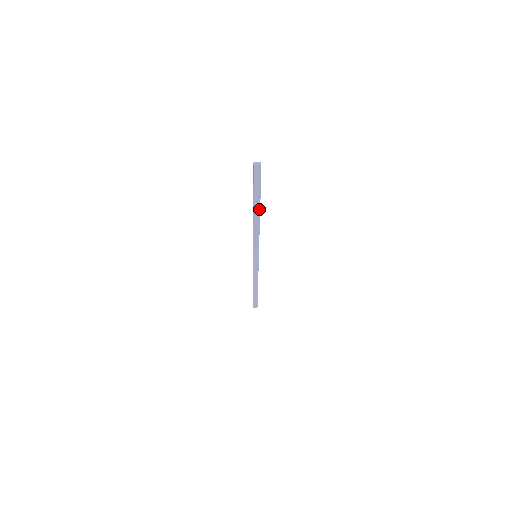
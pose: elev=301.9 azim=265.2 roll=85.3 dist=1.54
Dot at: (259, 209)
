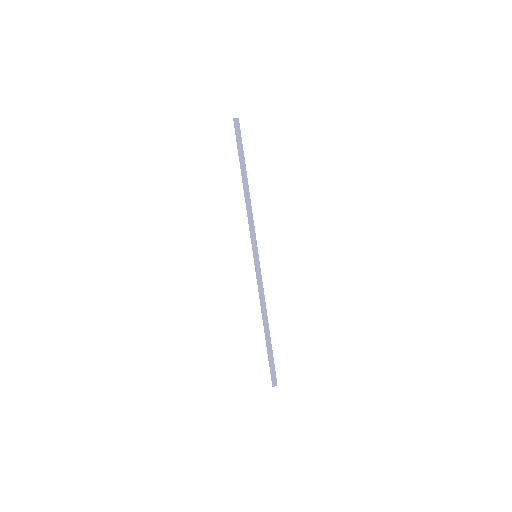
Dot at: (246, 174)
